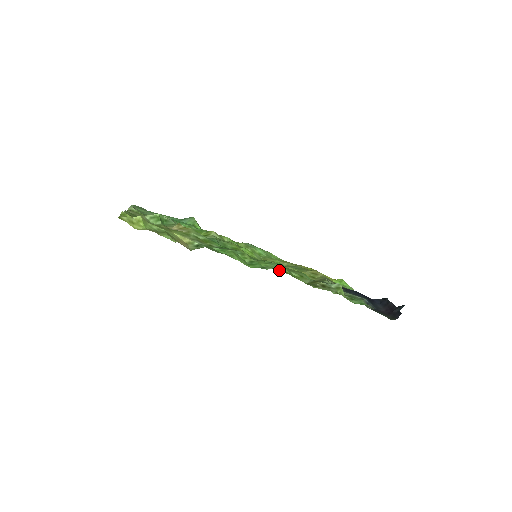
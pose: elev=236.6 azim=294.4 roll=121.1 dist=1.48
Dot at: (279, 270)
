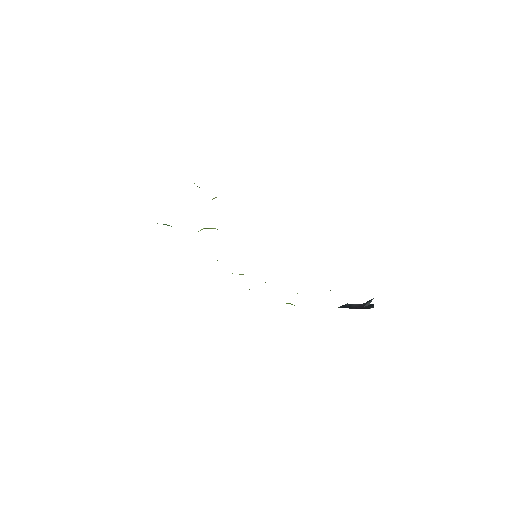
Dot at: occluded
